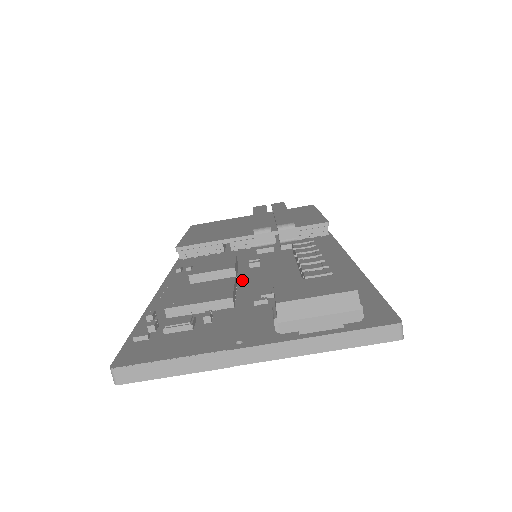
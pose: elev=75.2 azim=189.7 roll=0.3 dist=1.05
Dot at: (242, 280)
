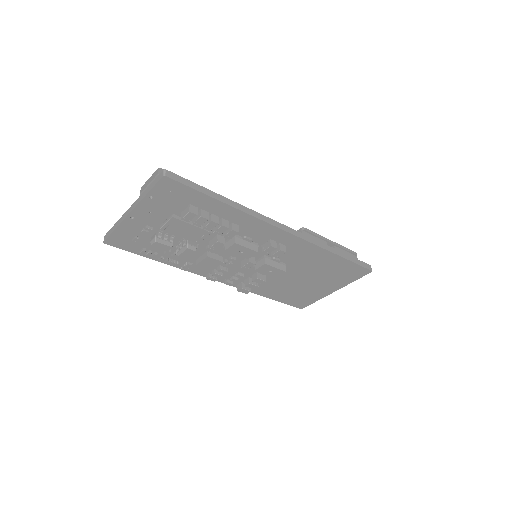
Dot at: occluded
